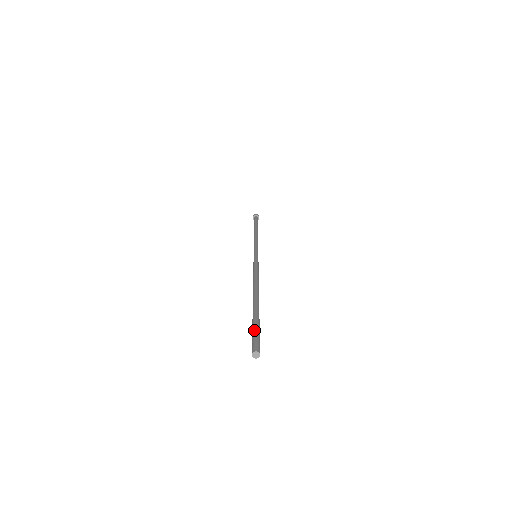
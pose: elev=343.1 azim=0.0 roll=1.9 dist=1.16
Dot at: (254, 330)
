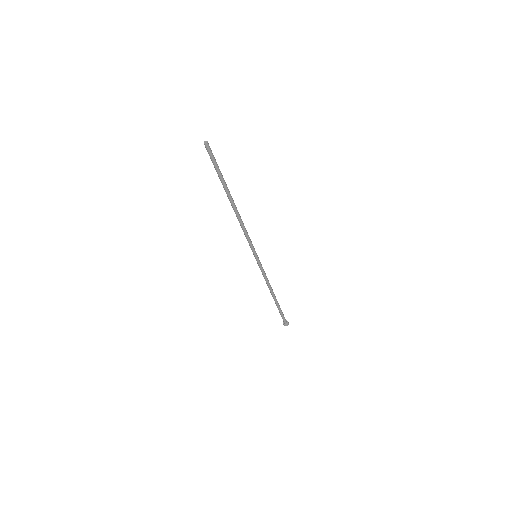
Dot at: (215, 160)
